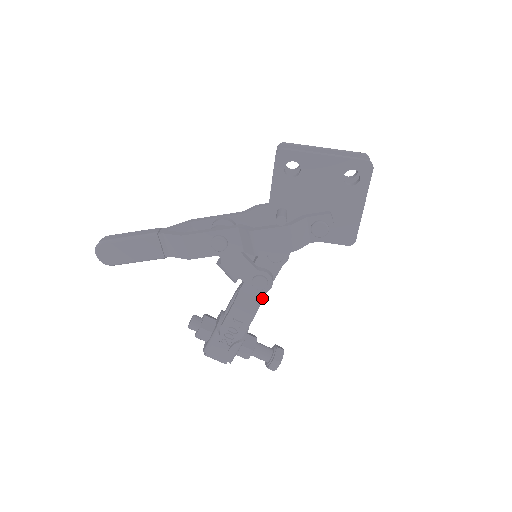
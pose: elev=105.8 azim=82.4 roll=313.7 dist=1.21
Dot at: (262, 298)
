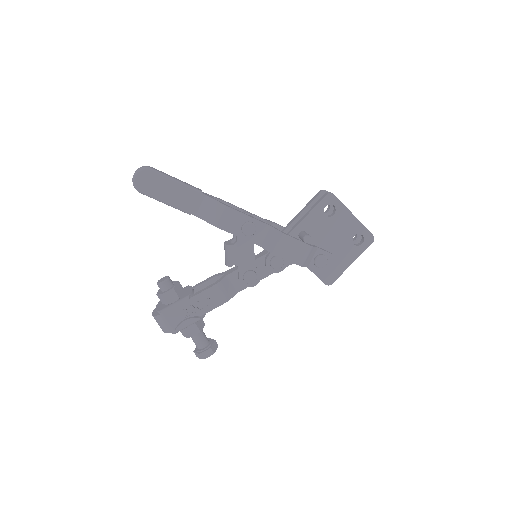
Dot at: (238, 291)
